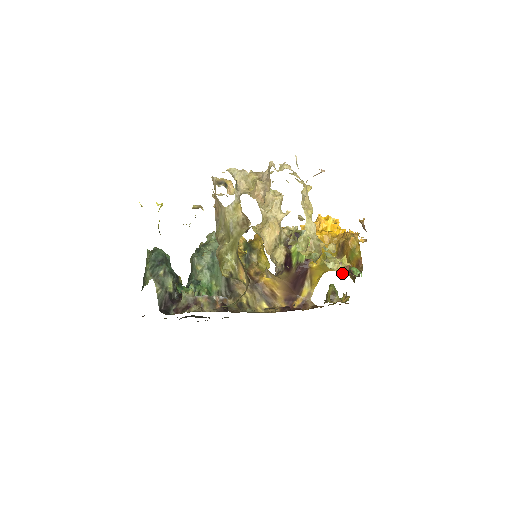
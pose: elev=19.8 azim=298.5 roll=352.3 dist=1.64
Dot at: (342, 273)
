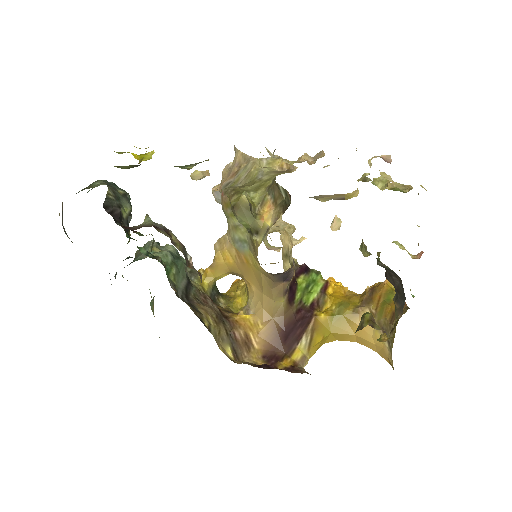
Dot at: (413, 256)
